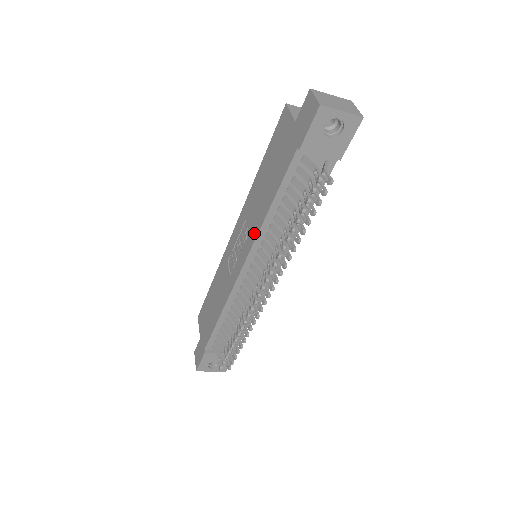
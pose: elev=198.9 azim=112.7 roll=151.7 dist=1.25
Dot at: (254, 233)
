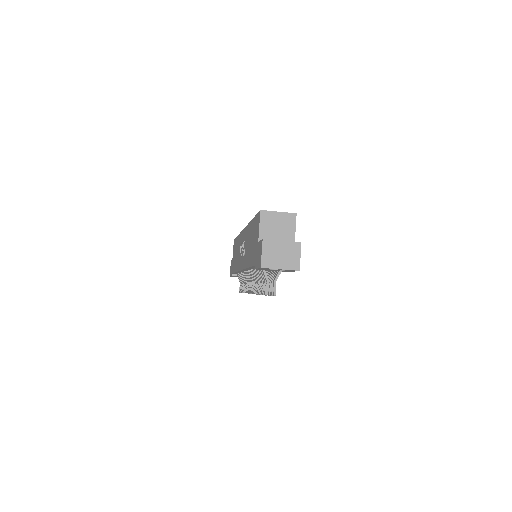
Dot at: (244, 264)
